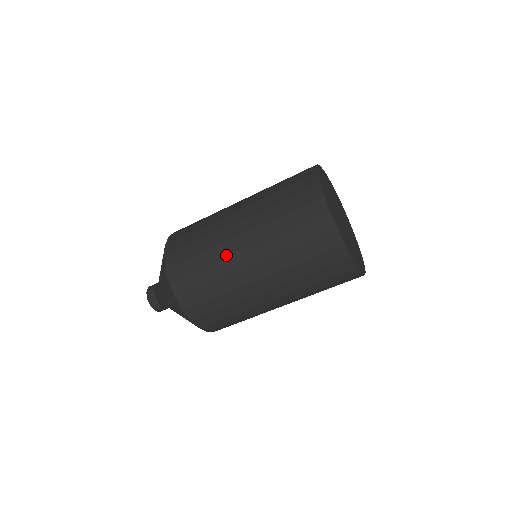
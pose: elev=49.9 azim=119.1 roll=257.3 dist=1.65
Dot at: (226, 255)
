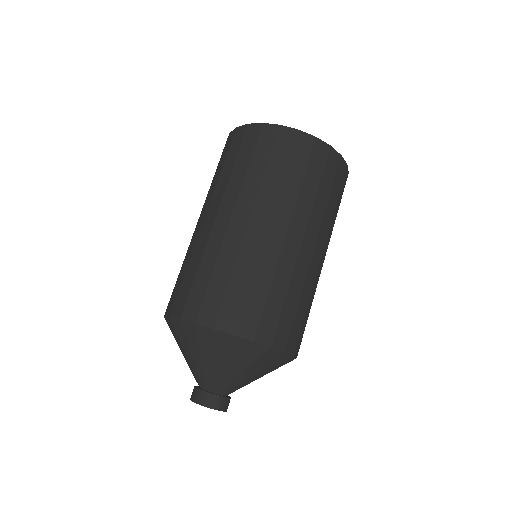
Dot at: (206, 238)
